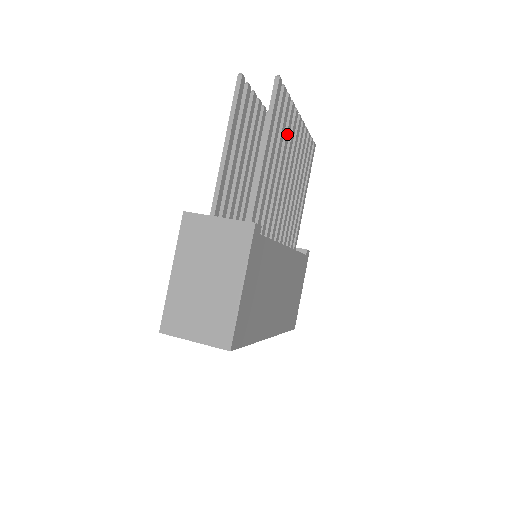
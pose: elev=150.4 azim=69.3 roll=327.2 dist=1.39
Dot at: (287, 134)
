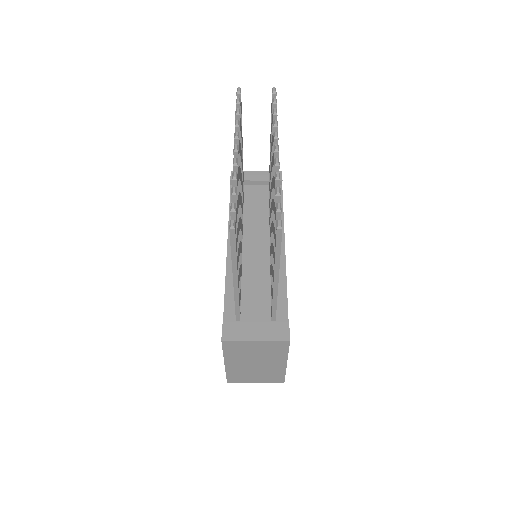
Dot at: occluded
